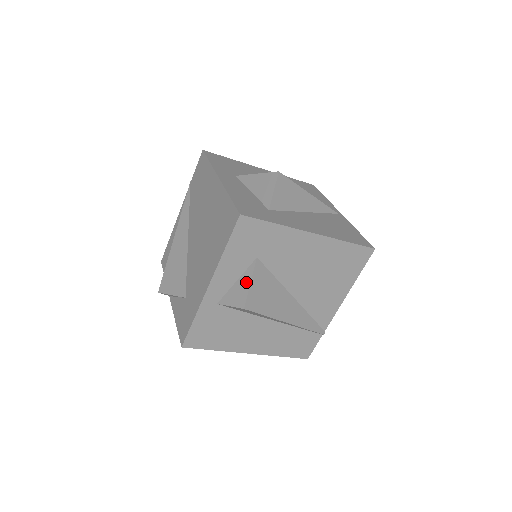
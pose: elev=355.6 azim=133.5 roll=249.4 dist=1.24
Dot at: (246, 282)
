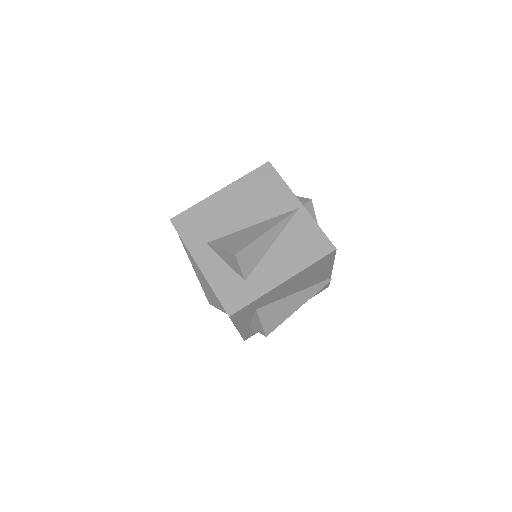
Dot at: (258, 322)
